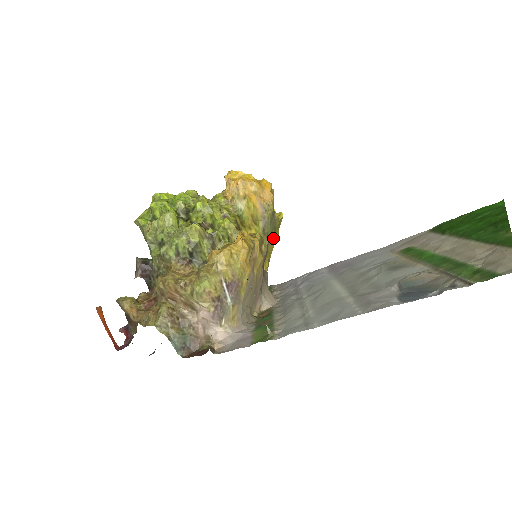
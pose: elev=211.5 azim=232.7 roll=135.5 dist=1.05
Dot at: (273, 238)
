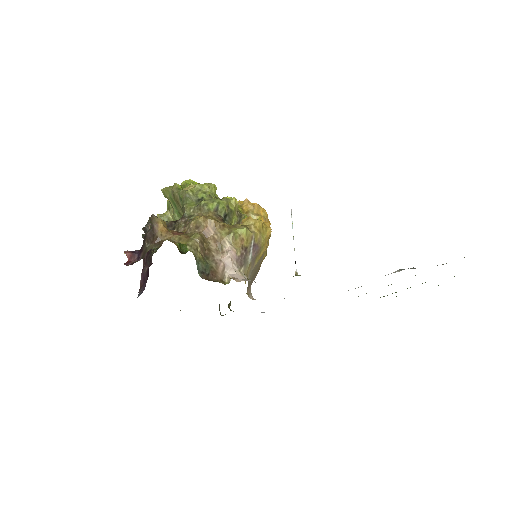
Dot at: occluded
